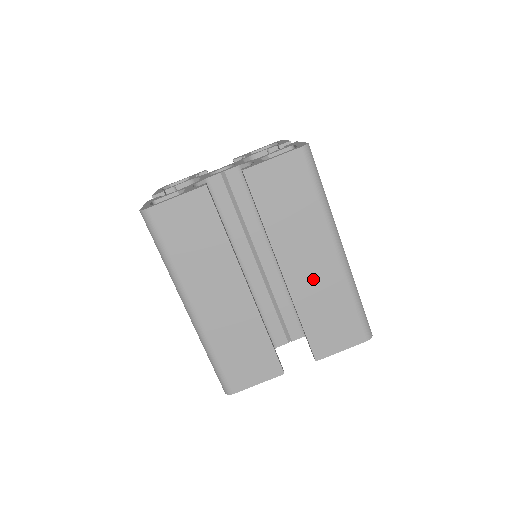
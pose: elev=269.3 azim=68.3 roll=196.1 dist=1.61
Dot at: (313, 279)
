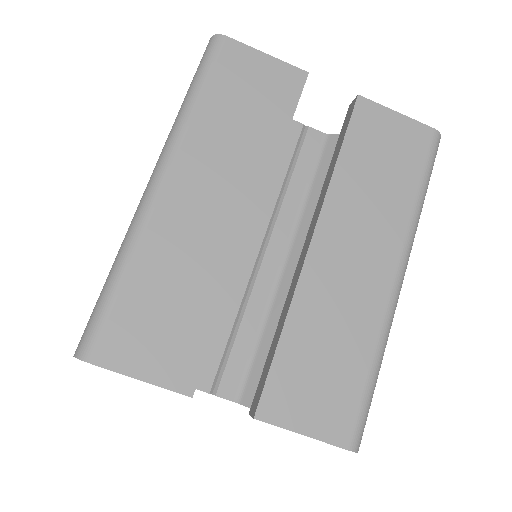
Dot at: (342, 286)
